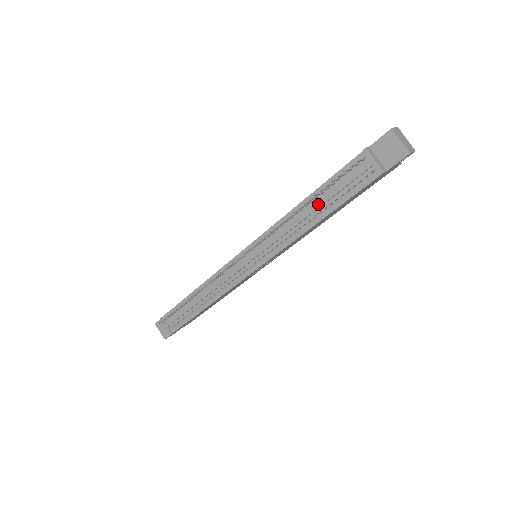
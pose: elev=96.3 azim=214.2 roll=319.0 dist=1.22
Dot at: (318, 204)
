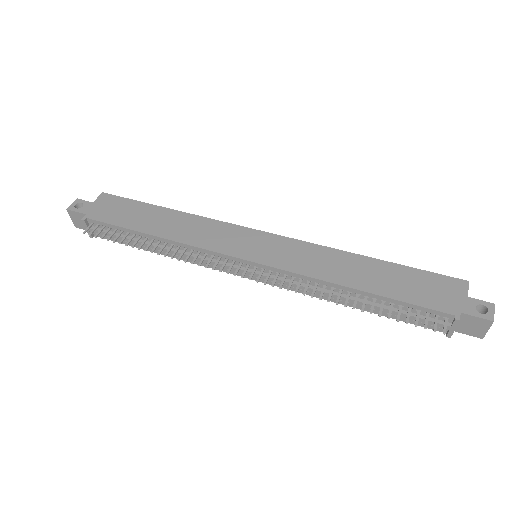
Dot at: occluded
